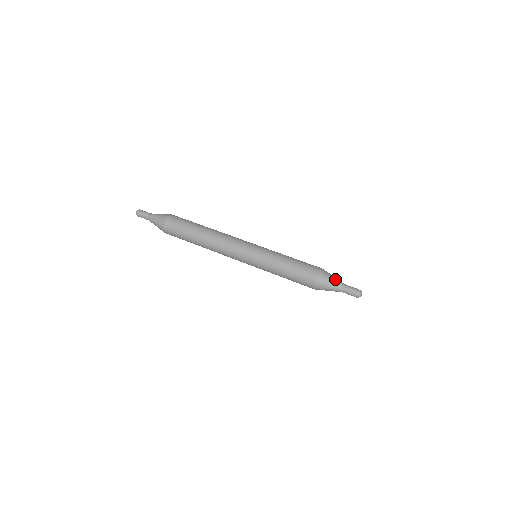
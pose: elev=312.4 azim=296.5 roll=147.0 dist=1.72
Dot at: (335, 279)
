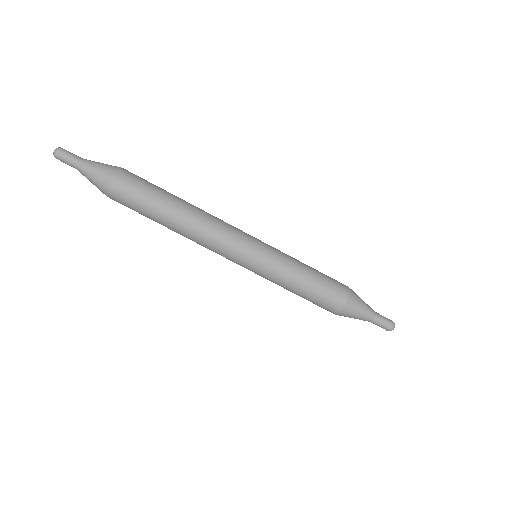
Dot at: (366, 304)
